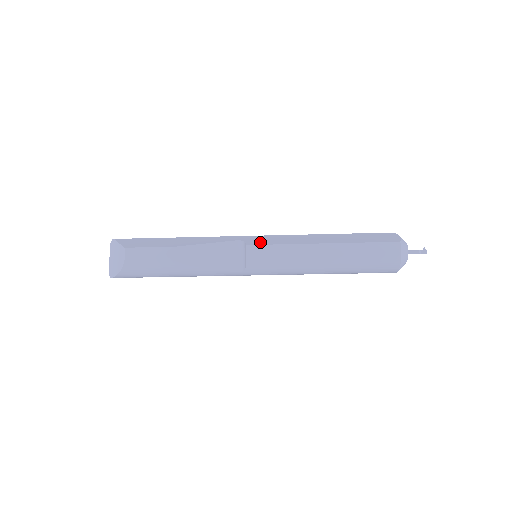
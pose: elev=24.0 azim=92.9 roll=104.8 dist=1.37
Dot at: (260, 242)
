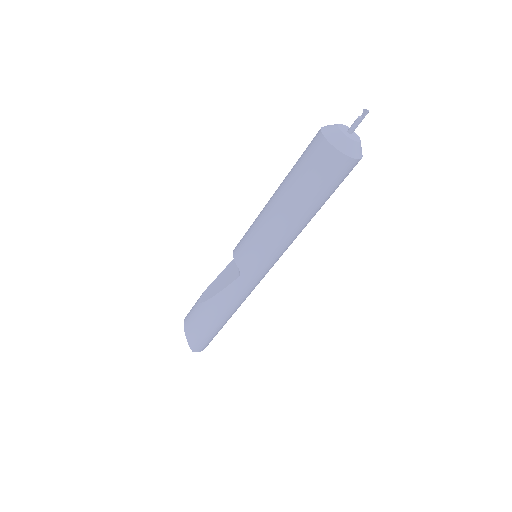
Dot at: occluded
